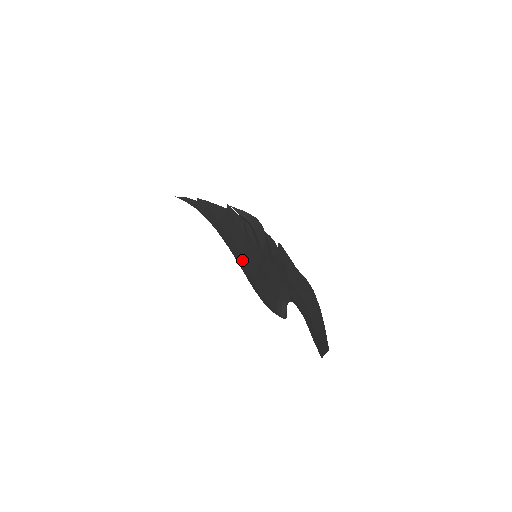
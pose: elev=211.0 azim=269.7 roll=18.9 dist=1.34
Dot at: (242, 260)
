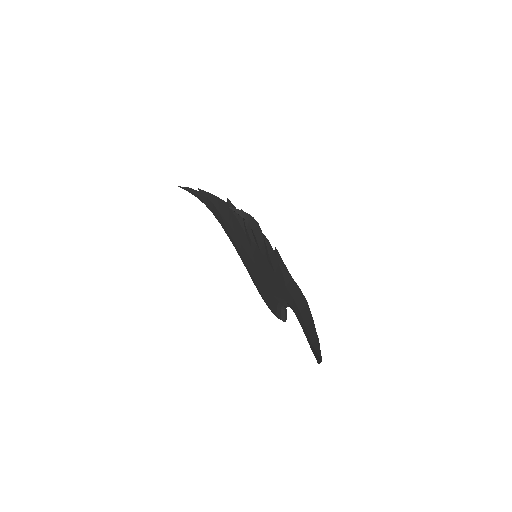
Dot at: (244, 257)
